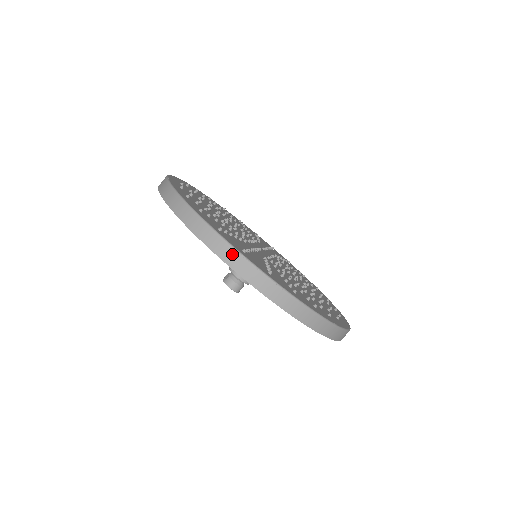
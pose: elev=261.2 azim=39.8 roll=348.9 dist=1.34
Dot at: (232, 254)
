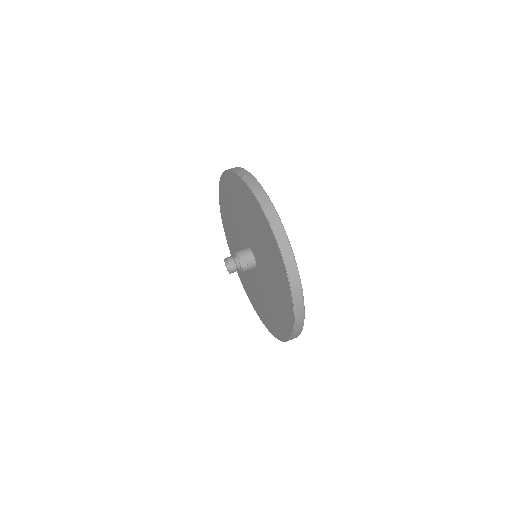
Dot at: occluded
